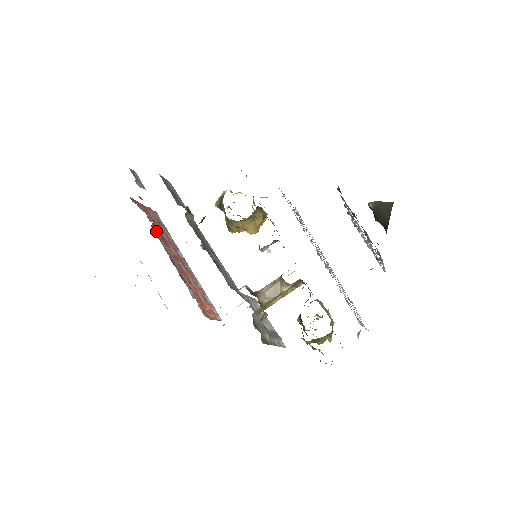
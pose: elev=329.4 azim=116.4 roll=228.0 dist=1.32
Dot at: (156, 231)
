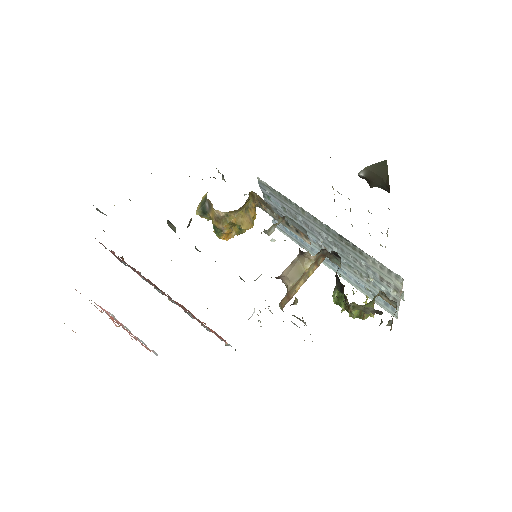
Dot at: (128, 265)
